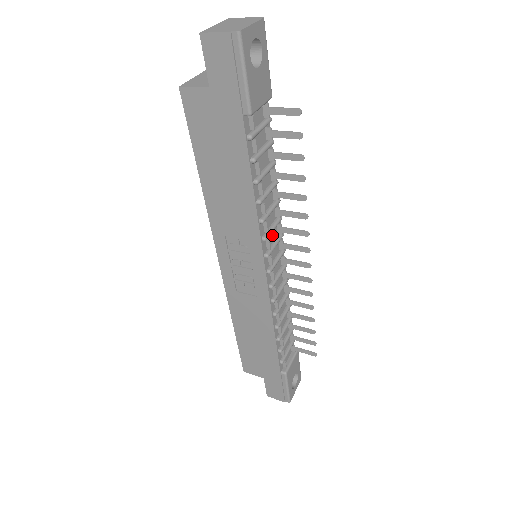
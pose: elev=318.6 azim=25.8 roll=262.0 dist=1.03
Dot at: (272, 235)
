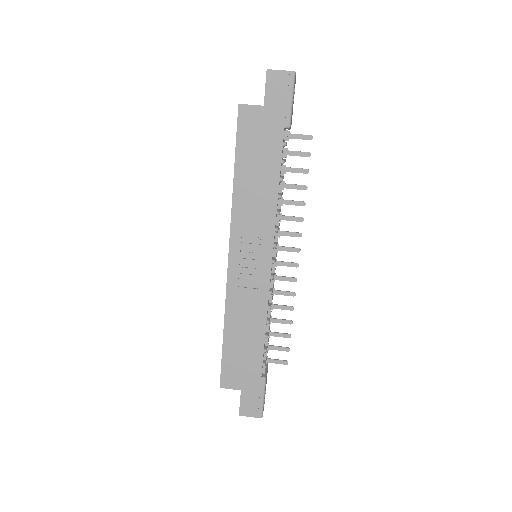
Dot at: occluded
